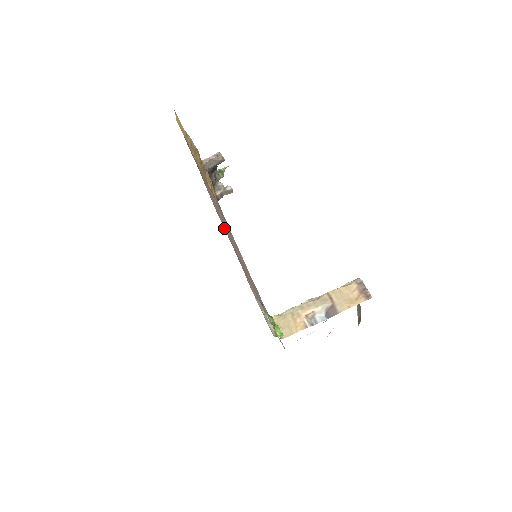
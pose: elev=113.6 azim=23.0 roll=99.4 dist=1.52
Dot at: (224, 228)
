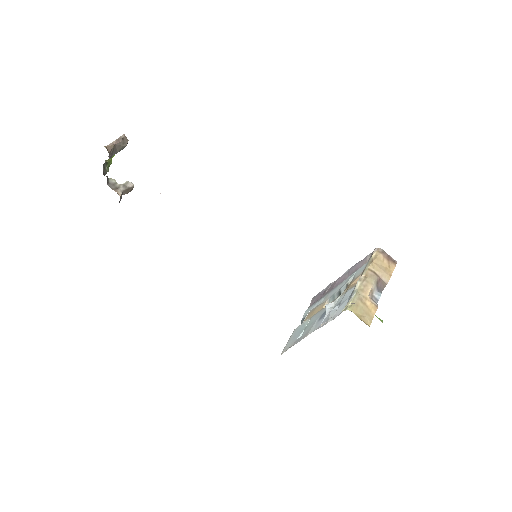
Dot at: occluded
